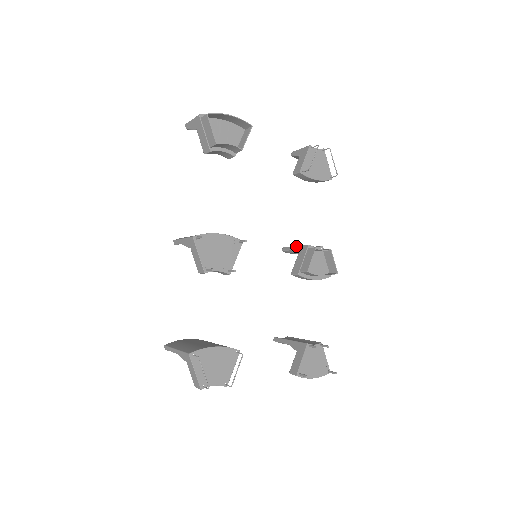
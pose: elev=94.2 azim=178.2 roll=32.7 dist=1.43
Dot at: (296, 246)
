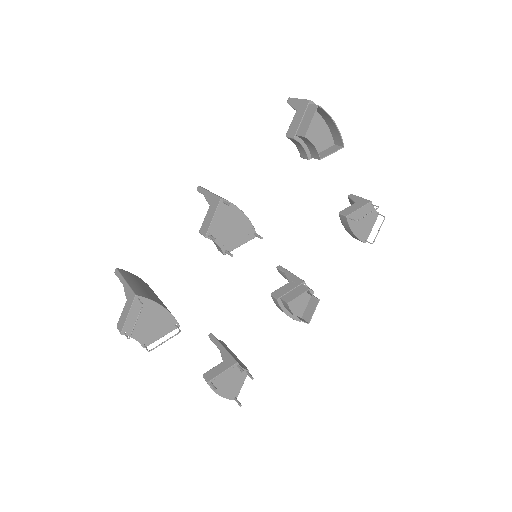
Dot at: (292, 273)
